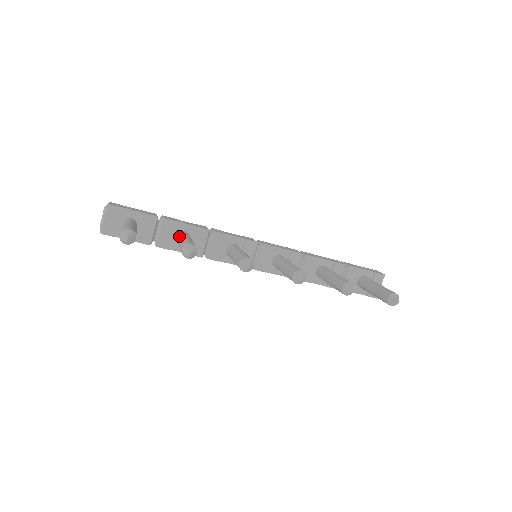
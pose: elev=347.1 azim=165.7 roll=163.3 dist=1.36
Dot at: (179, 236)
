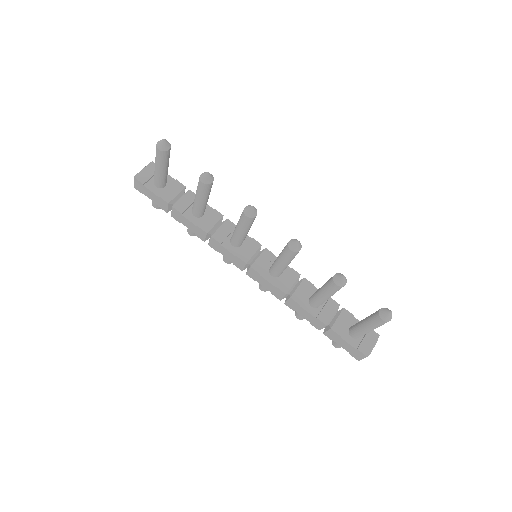
Dot at: occluded
